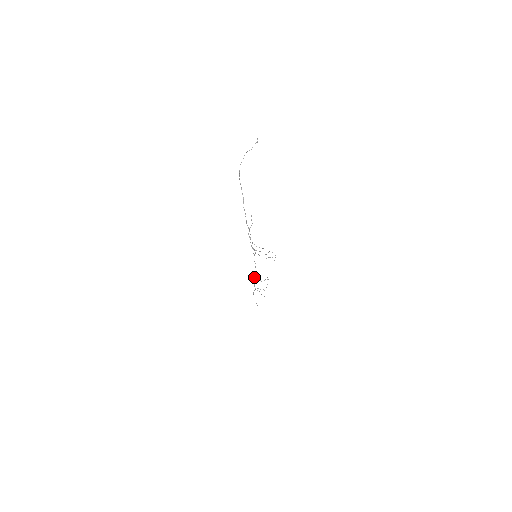
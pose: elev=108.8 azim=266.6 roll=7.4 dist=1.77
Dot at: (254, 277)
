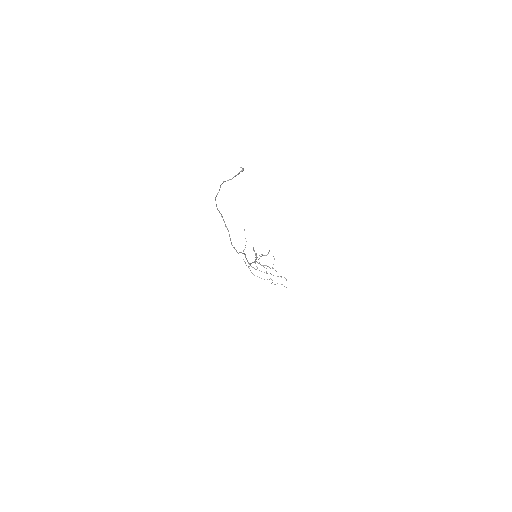
Dot at: (255, 260)
